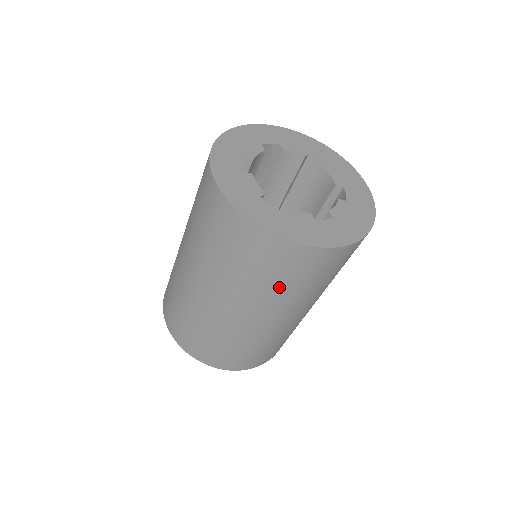
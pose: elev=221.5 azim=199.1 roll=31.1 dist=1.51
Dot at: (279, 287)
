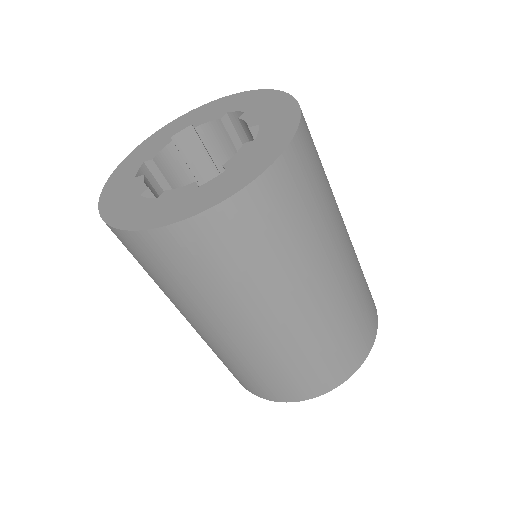
Dot at: (313, 222)
